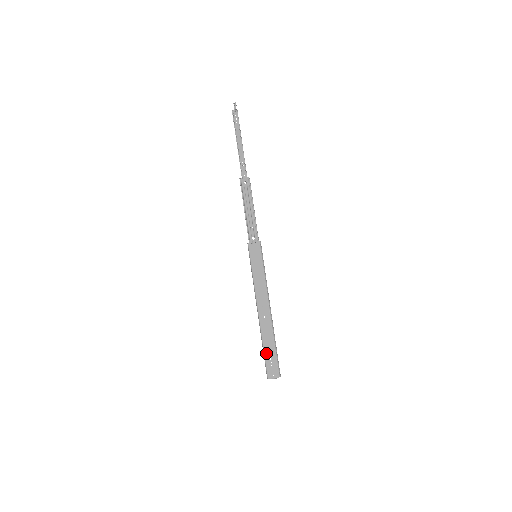
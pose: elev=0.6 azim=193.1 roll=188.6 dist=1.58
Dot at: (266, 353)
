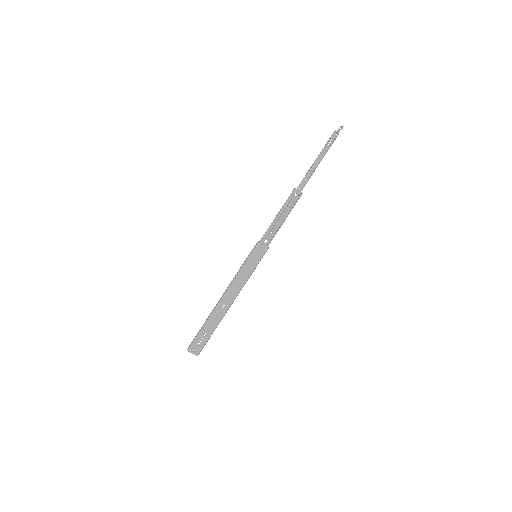
Dot at: (202, 332)
